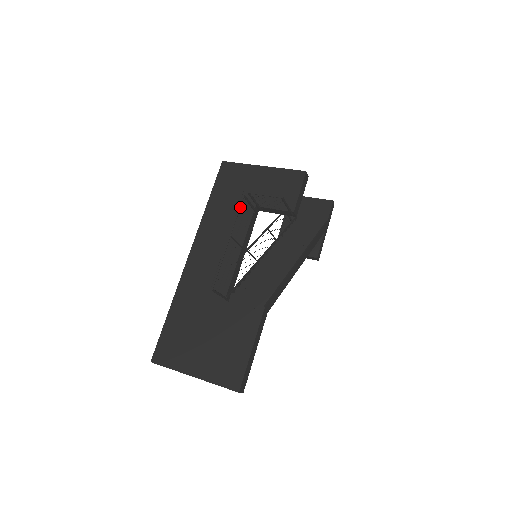
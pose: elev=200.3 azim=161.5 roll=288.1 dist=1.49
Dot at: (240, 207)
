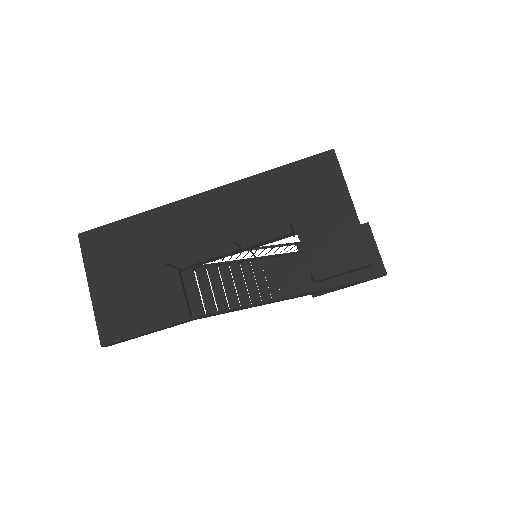
Dot at: (274, 229)
